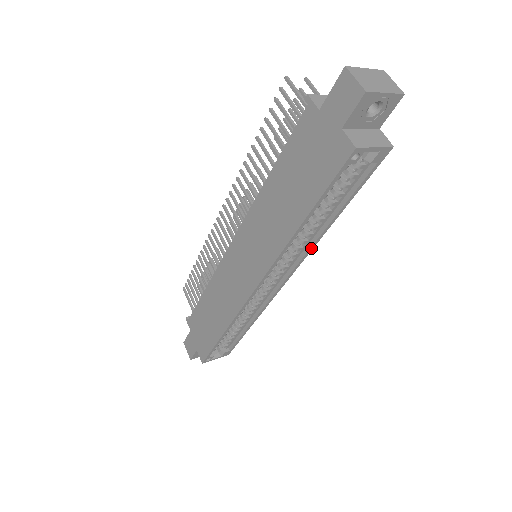
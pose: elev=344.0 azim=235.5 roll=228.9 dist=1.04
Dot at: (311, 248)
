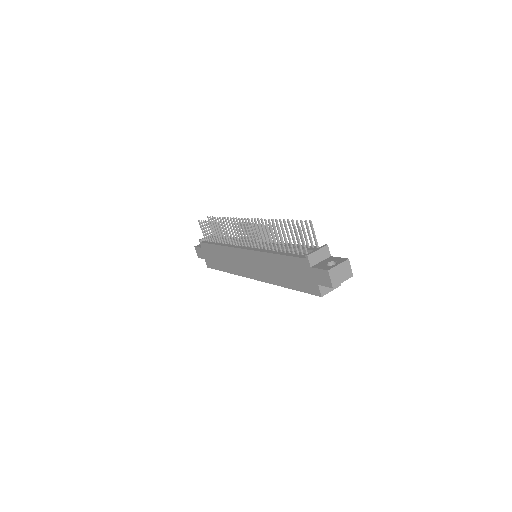
Dot at: occluded
